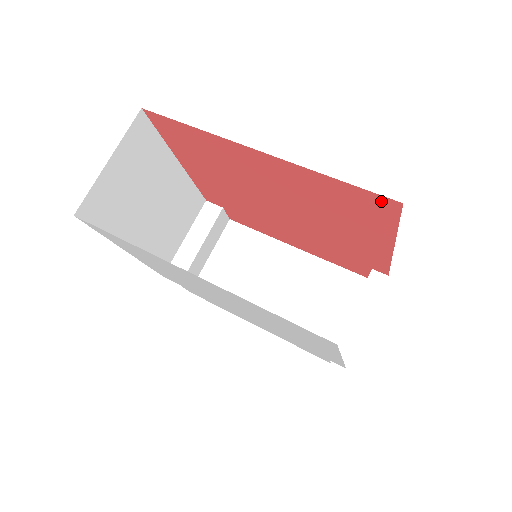
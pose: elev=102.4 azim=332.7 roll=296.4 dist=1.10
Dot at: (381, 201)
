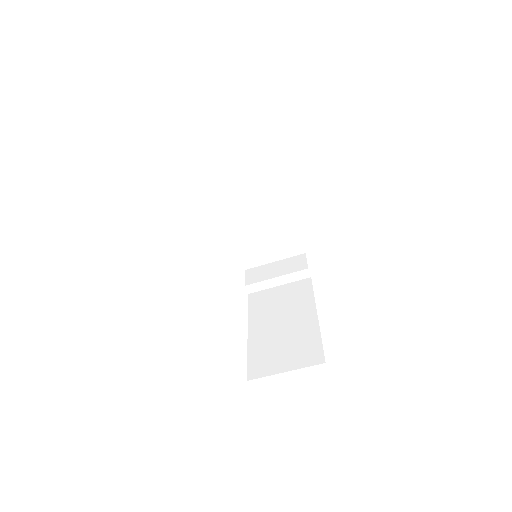
Dot at: occluded
